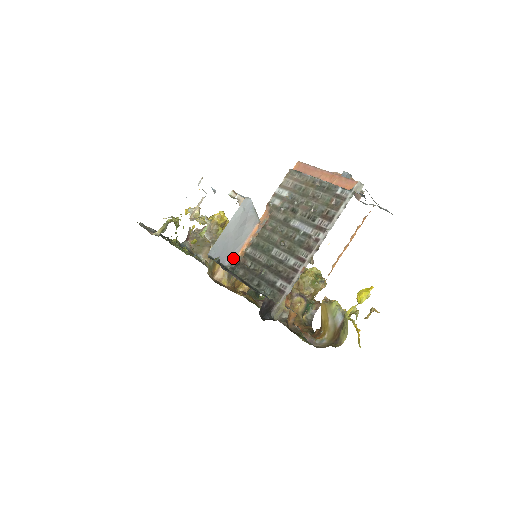
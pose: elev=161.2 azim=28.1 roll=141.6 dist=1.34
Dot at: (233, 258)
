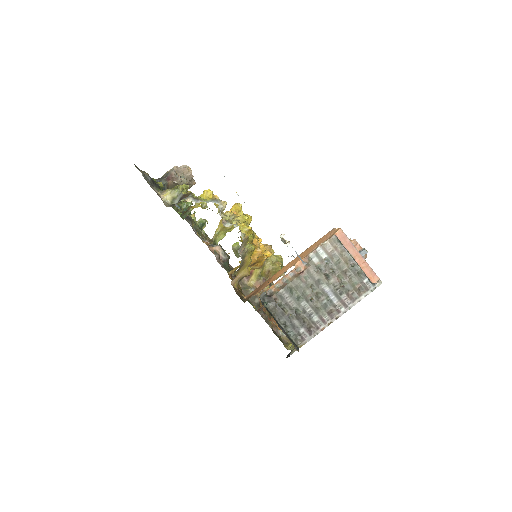
Dot at: (266, 290)
